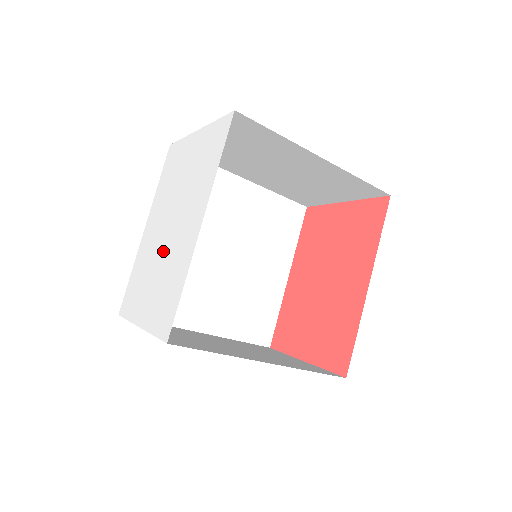
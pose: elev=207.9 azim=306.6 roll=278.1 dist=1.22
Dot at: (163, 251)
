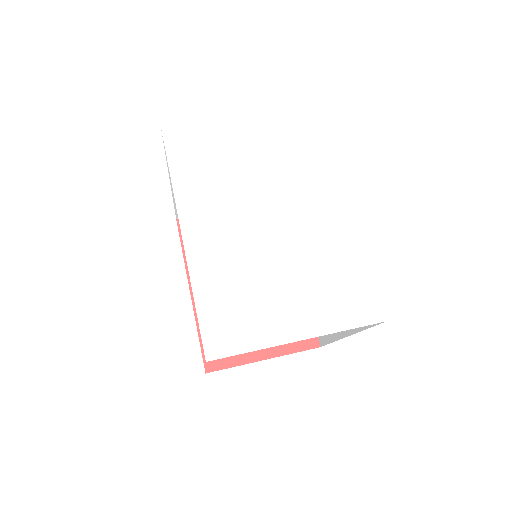
Dot at: (282, 247)
